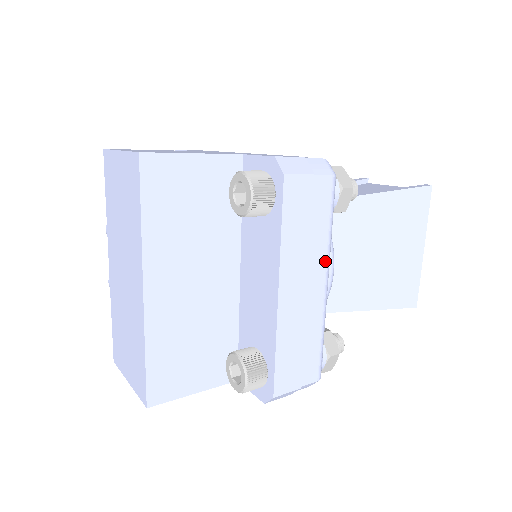
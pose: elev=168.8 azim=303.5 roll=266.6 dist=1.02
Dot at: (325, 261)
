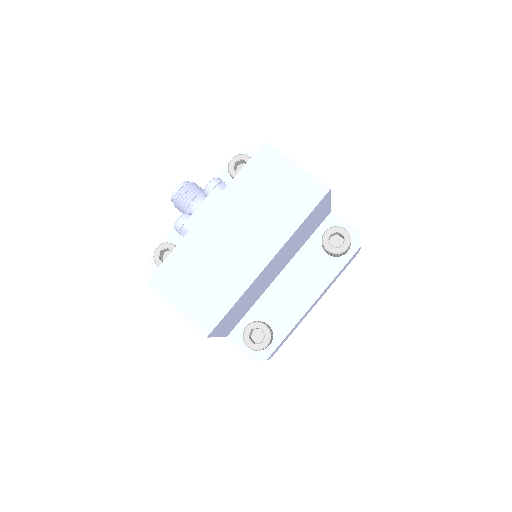
Dot at: occluded
